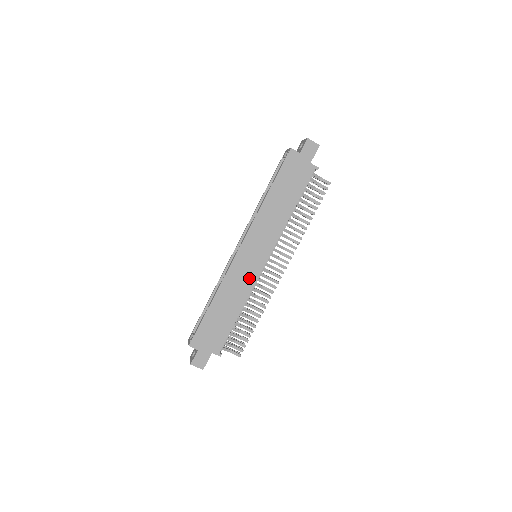
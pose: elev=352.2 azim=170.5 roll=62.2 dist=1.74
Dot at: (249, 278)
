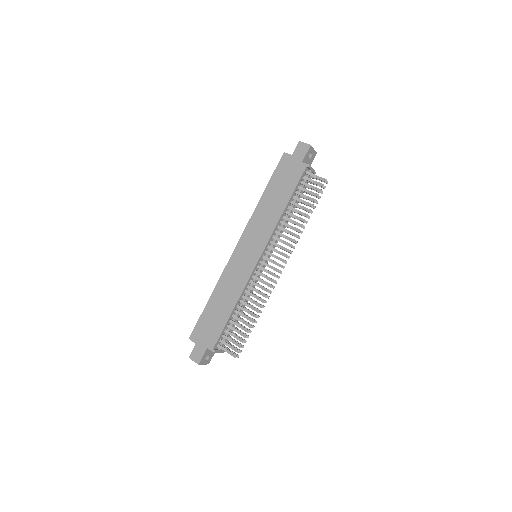
Dot at: (243, 274)
